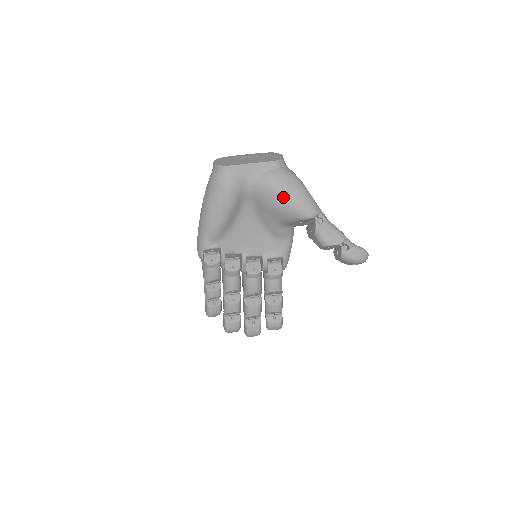
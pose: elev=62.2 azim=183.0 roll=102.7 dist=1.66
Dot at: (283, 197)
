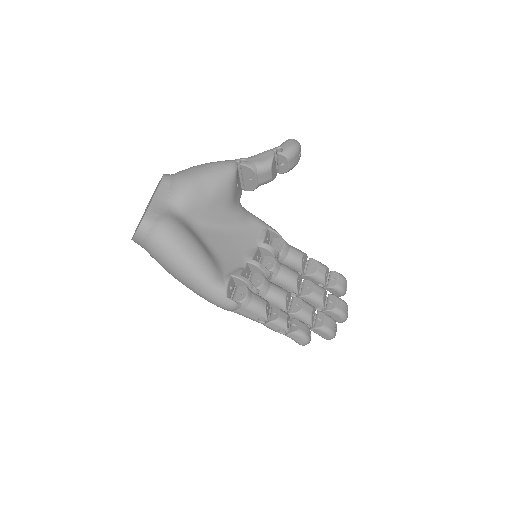
Dot at: (203, 181)
